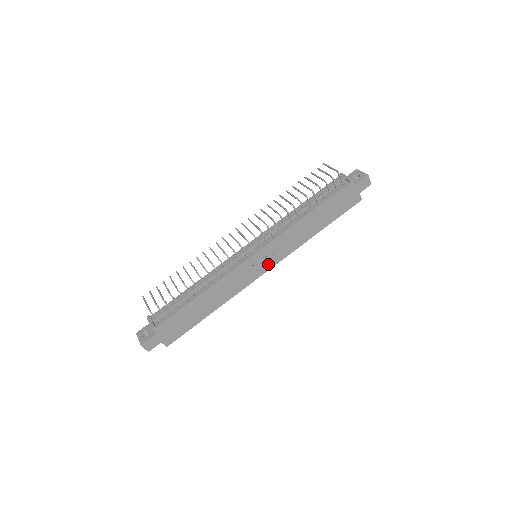
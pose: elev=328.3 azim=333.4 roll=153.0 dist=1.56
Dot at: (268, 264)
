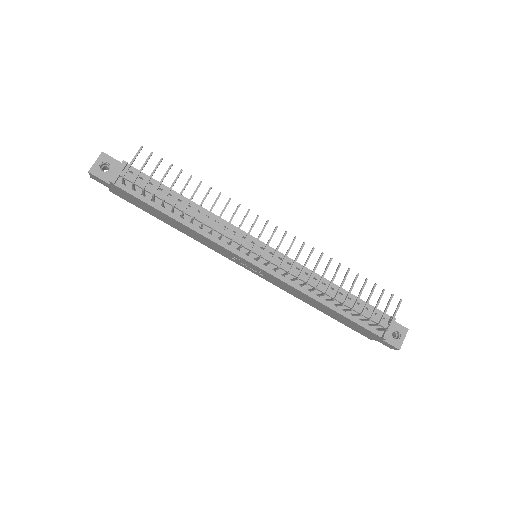
Dot at: (253, 270)
